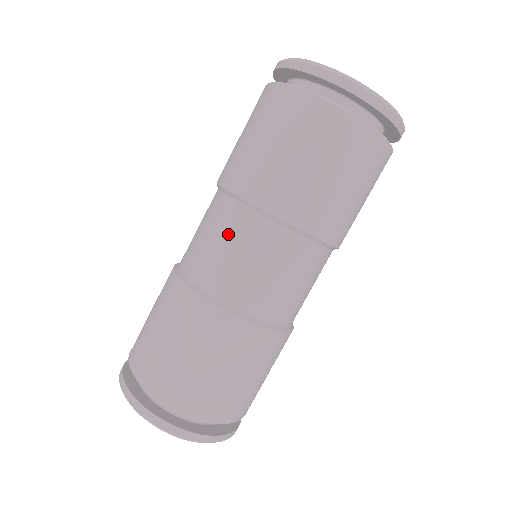
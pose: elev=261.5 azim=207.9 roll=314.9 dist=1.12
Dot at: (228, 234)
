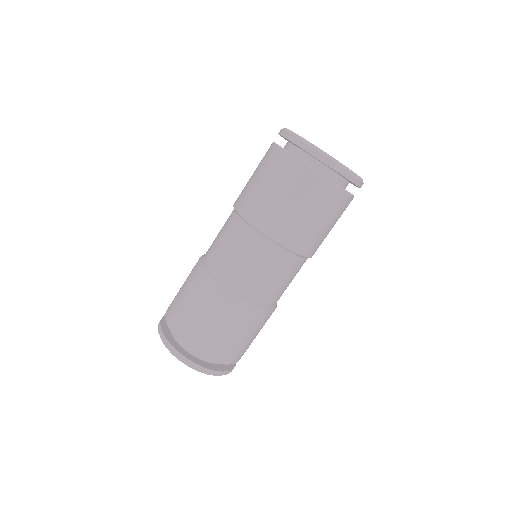
Dot at: (223, 226)
